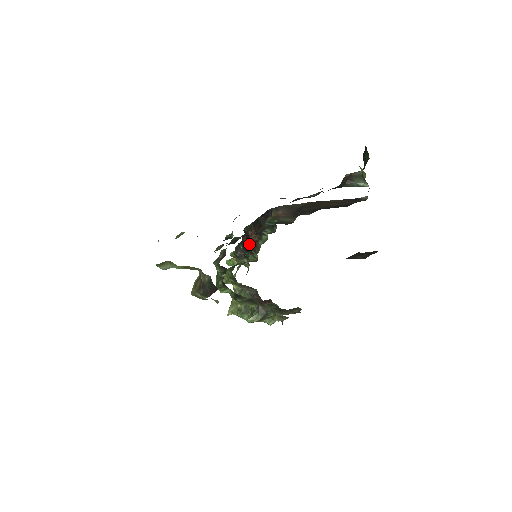
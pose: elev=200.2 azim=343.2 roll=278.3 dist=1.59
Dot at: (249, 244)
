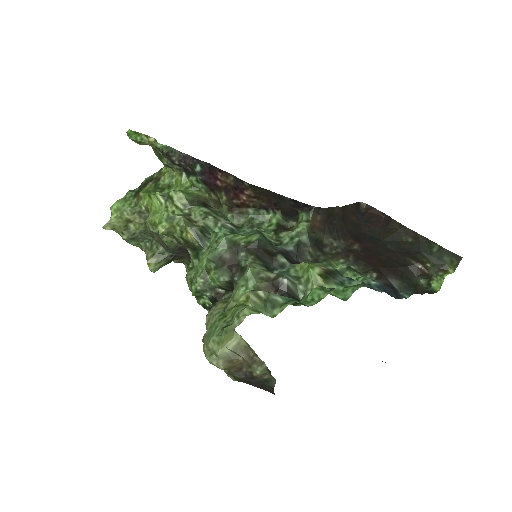
Dot at: (227, 191)
